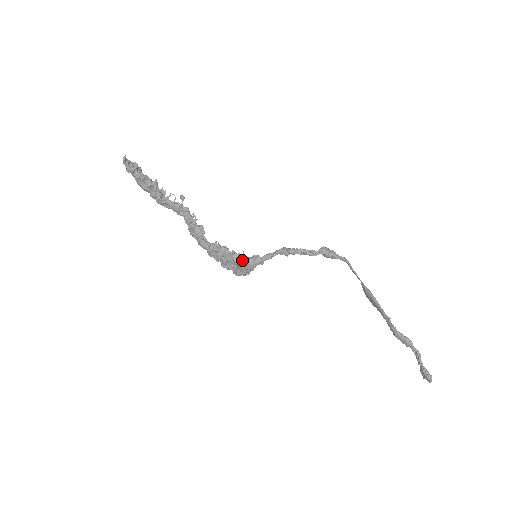
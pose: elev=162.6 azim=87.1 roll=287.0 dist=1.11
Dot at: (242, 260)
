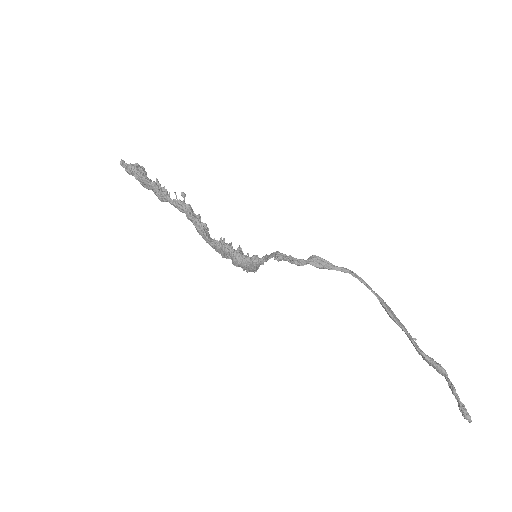
Dot at: (240, 260)
